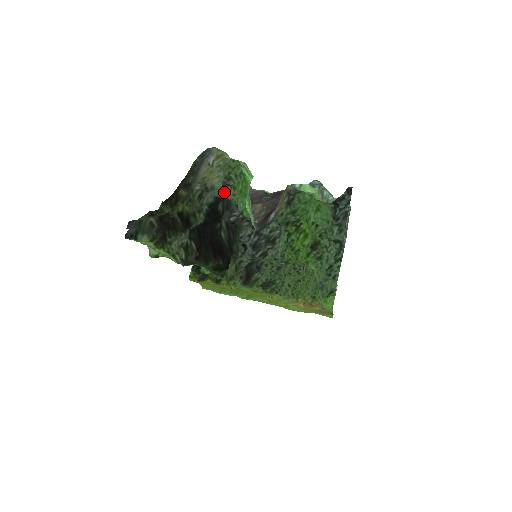
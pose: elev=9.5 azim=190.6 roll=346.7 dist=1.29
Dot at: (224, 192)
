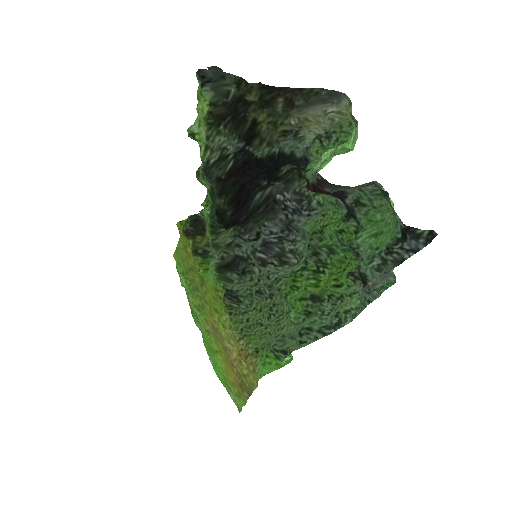
Dot at: (306, 153)
